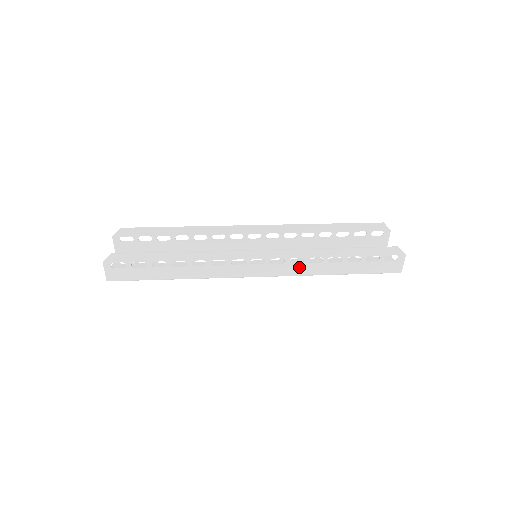
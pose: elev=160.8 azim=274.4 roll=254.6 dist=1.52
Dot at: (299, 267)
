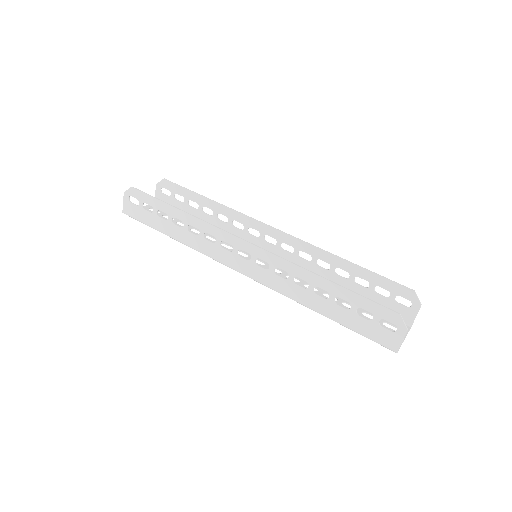
Dot at: (282, 282)
